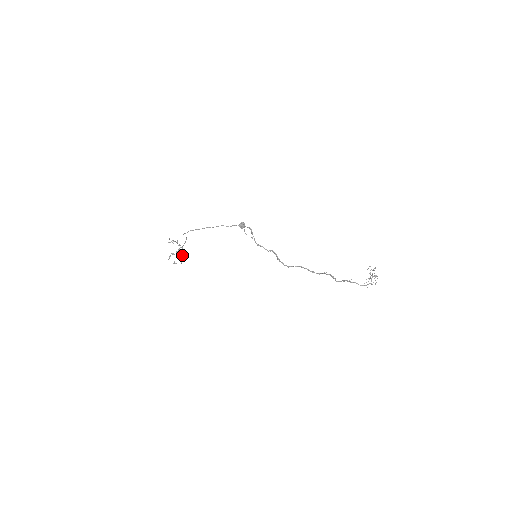
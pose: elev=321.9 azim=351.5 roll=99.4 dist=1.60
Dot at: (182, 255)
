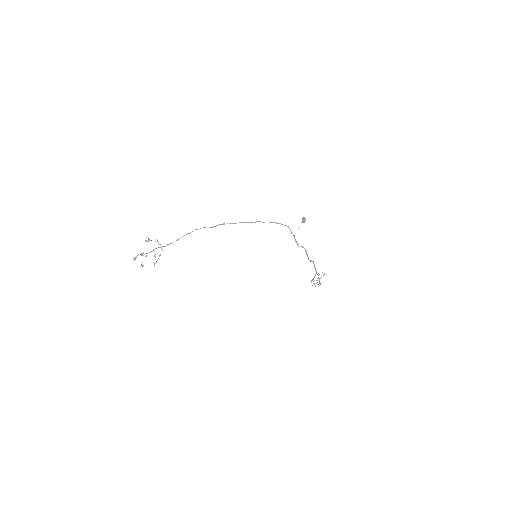
Dot at: (155, 256)
